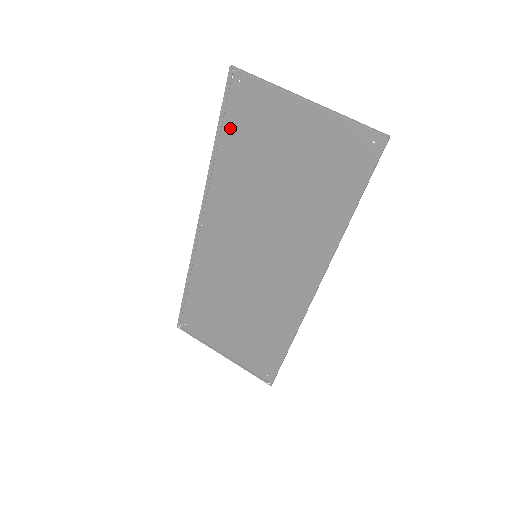
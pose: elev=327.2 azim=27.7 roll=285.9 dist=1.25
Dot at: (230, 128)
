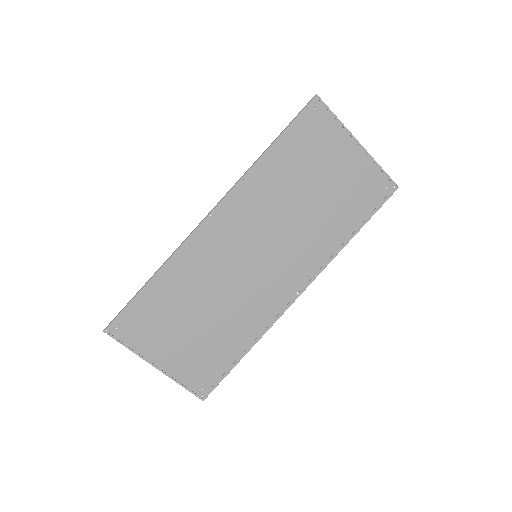
Dot at: (289, 139)
